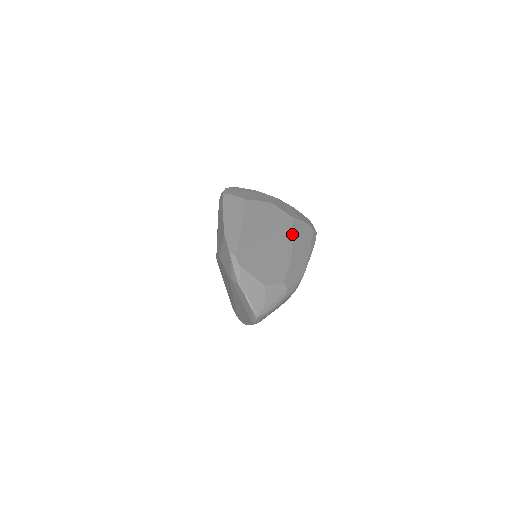
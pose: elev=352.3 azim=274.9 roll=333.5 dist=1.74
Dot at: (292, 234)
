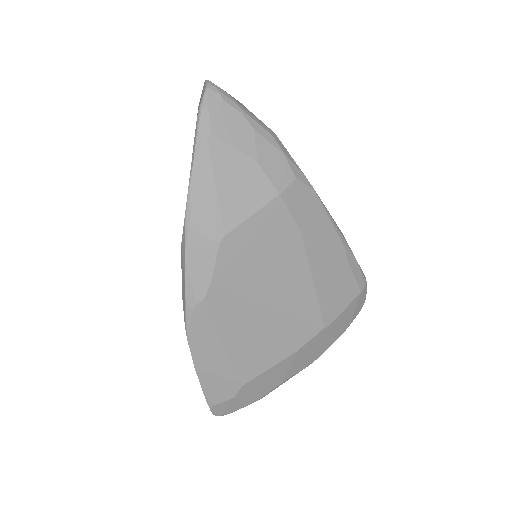
Dot at: occluded
